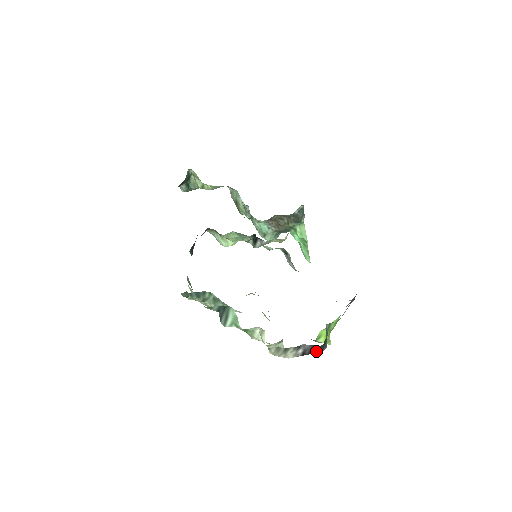
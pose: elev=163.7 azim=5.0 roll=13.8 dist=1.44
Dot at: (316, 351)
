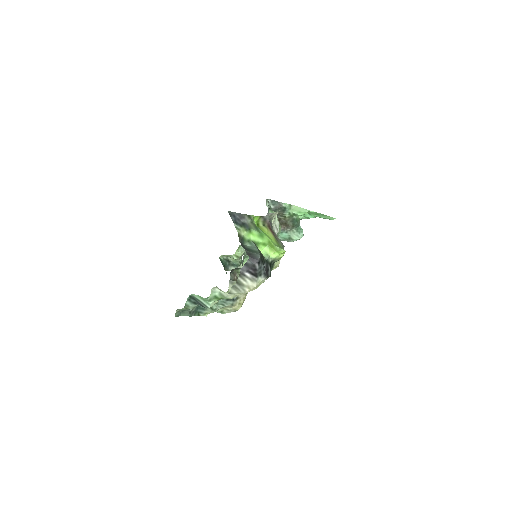
Dot at: (254, 264)
